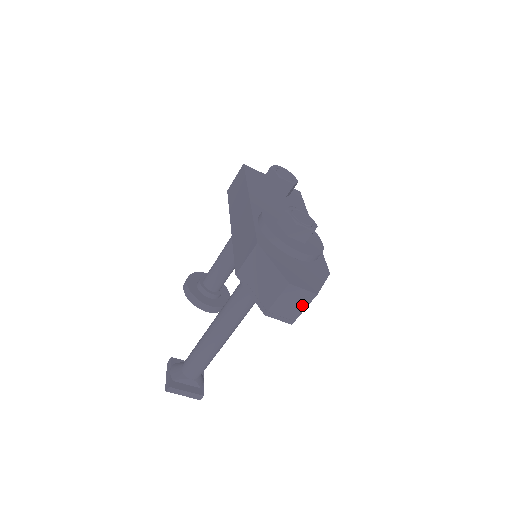
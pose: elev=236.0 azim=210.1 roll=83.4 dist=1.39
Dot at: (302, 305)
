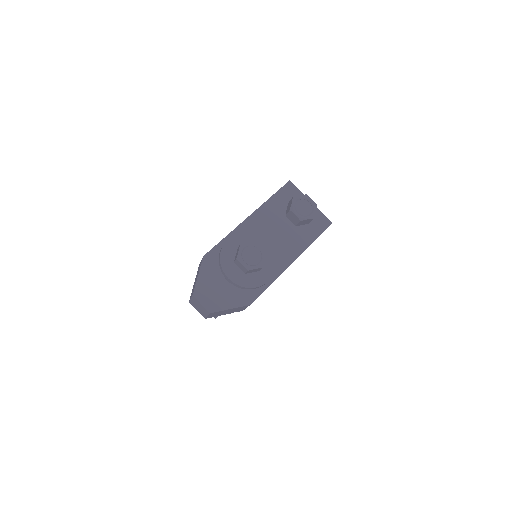
Dot at: (205, 312)
